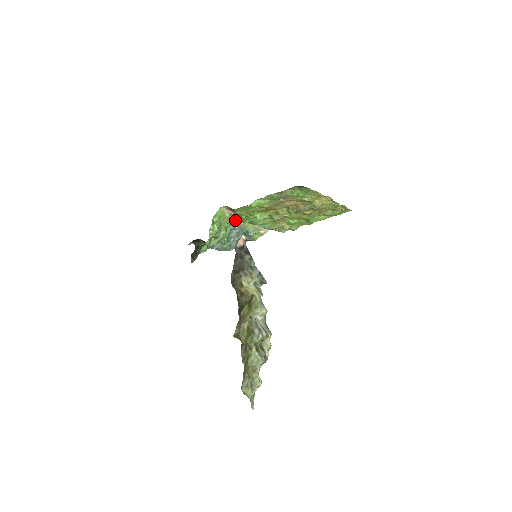
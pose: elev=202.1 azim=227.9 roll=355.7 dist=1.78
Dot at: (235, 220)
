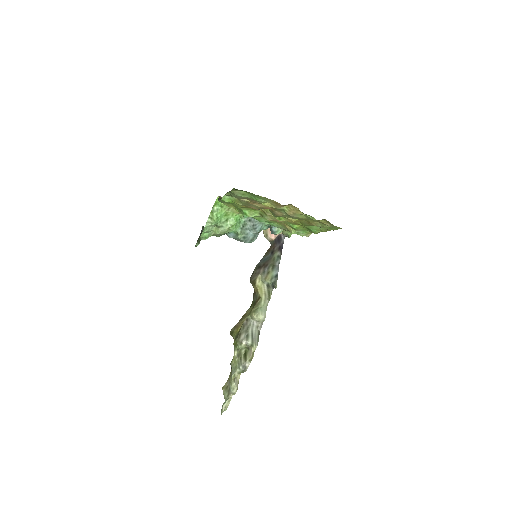
Dot at: occluded
